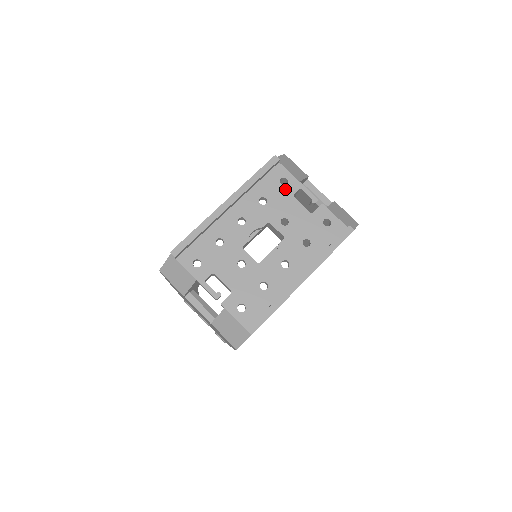
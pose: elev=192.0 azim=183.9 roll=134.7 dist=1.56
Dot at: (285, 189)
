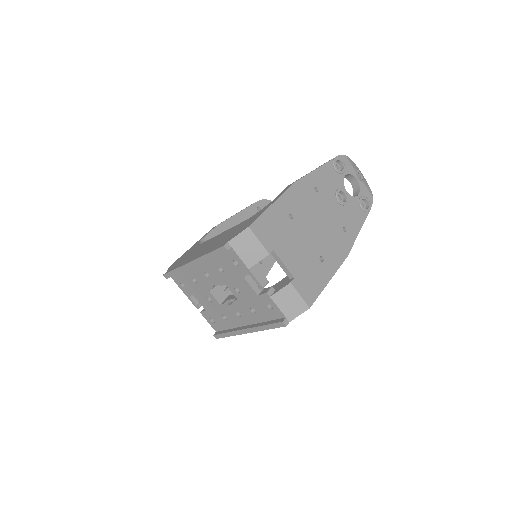
Dot at: (237, 269)
